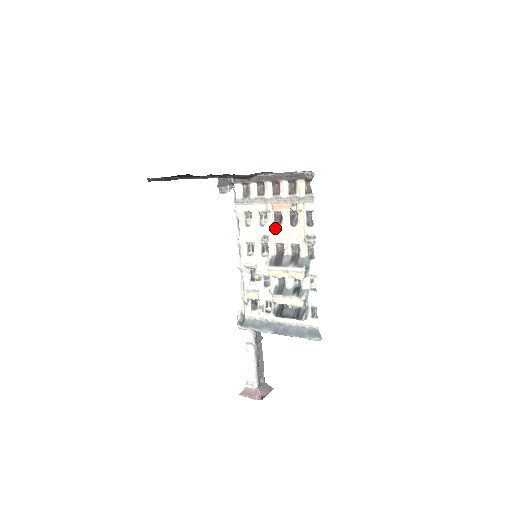
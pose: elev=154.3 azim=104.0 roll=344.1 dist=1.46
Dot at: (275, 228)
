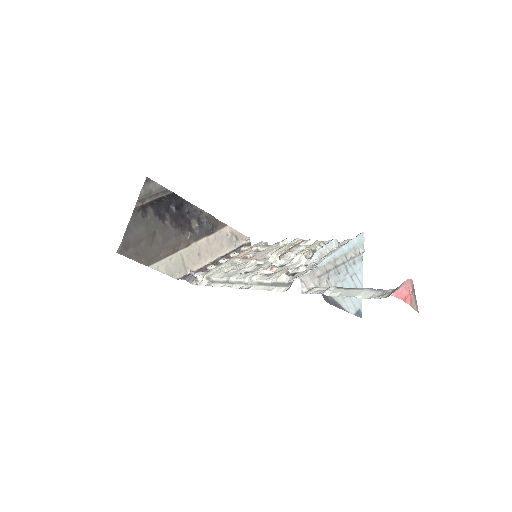
Dot at: (253, 257)
